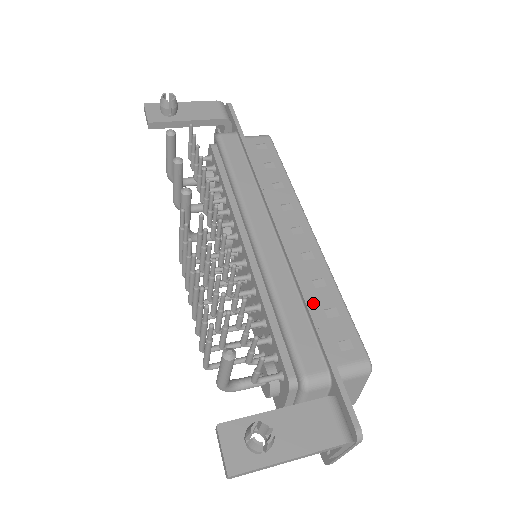
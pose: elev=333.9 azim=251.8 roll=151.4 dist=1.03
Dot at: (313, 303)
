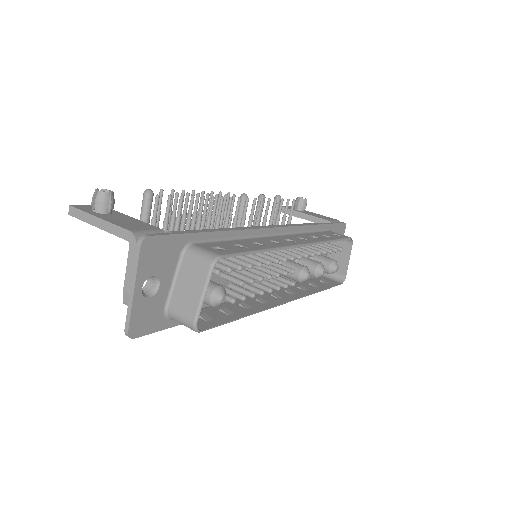
Dot at: (237, 241)
